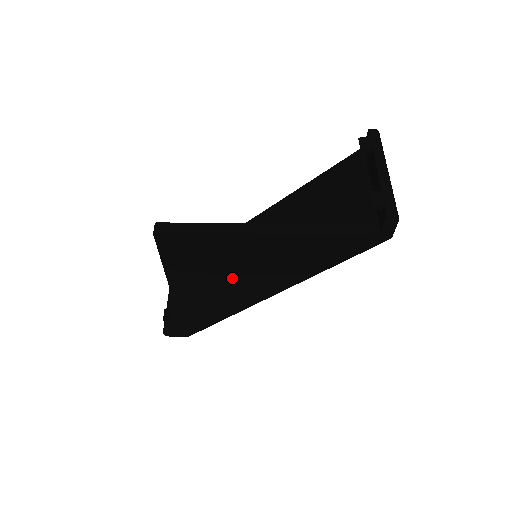
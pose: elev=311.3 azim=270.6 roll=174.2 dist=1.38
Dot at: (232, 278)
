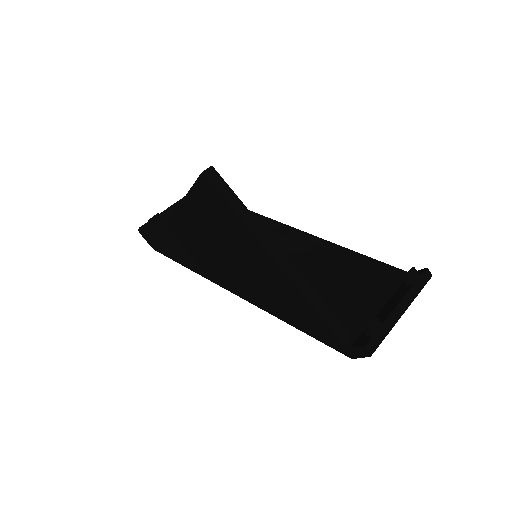
Dot at: (222, 255)
